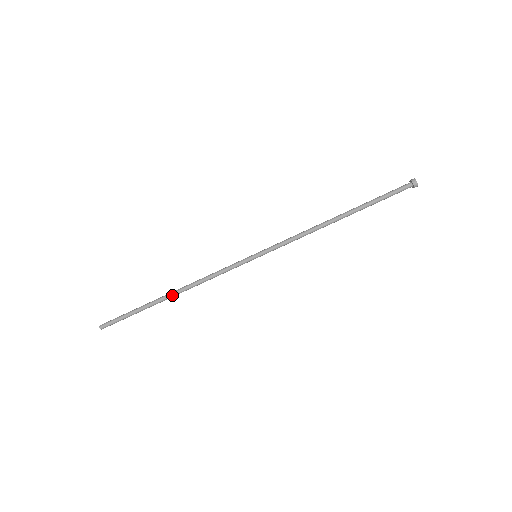
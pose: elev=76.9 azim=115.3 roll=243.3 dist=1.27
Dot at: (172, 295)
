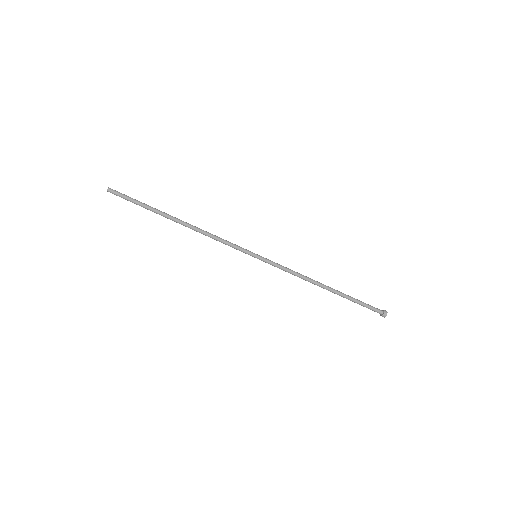
Dot at: (179, 222)
